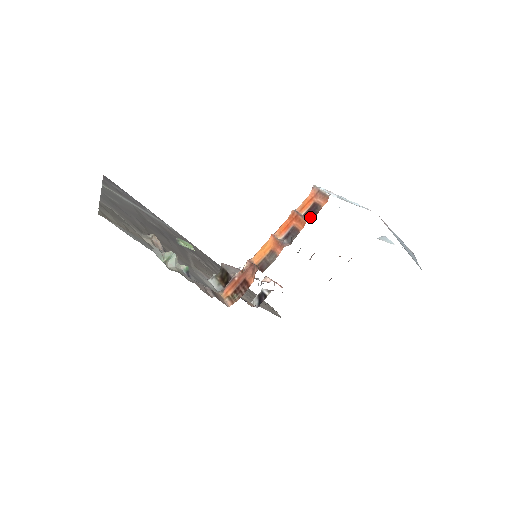
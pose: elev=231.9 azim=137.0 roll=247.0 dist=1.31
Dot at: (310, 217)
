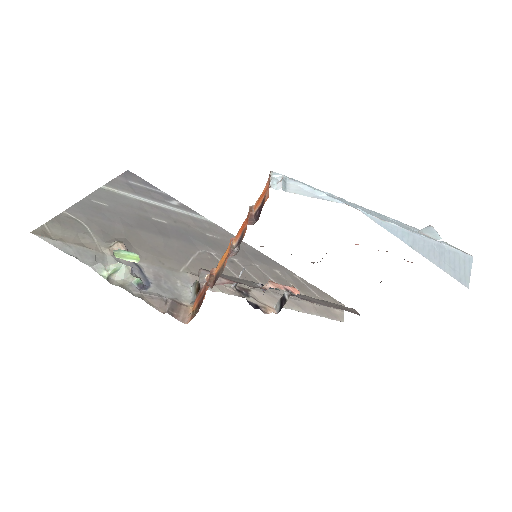
Dot at: (257, 218)
